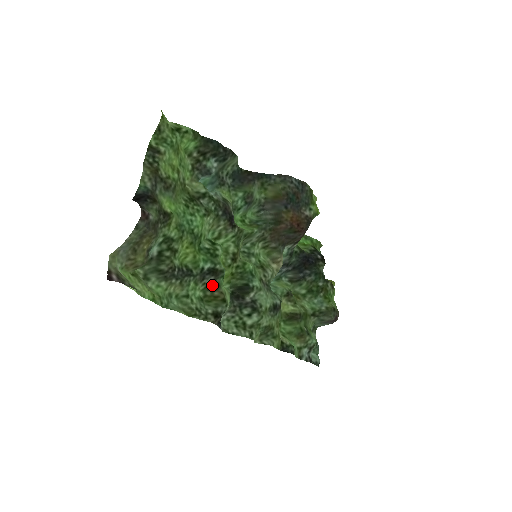
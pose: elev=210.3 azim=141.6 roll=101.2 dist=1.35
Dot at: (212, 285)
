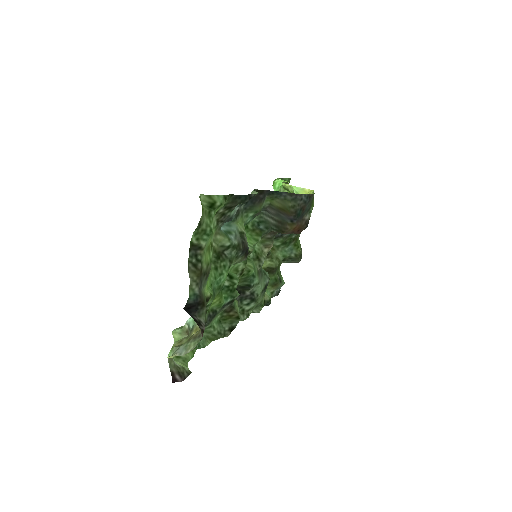
Dot at: (228, 308)
